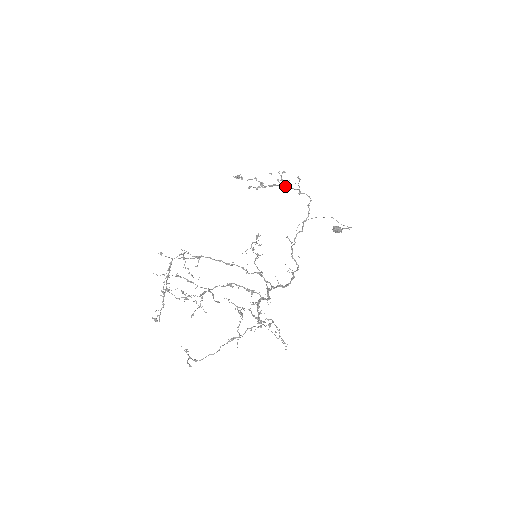
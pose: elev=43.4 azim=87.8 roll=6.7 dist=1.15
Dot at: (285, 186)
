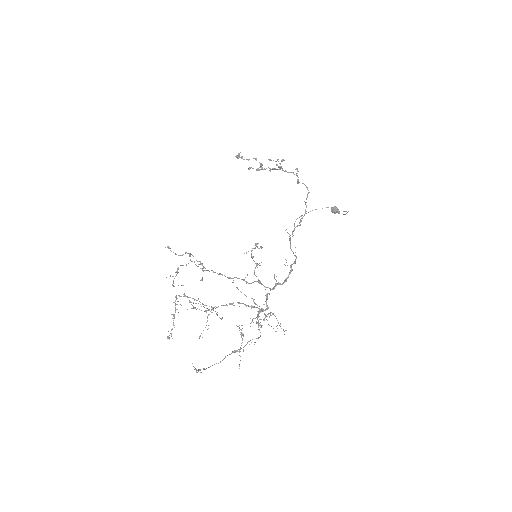
Dot at: (284, 171)
